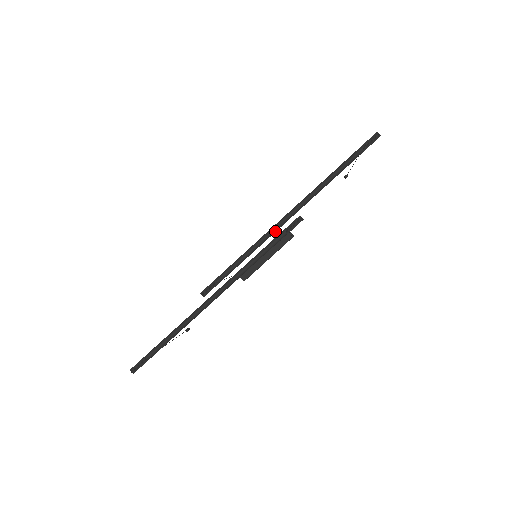
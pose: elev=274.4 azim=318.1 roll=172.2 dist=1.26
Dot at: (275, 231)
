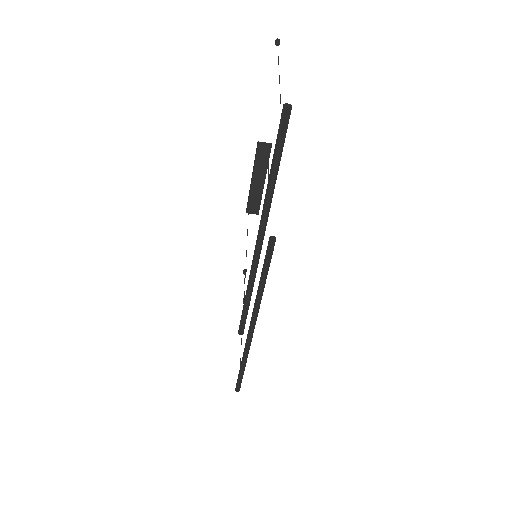
Dot at: (257, 263)
